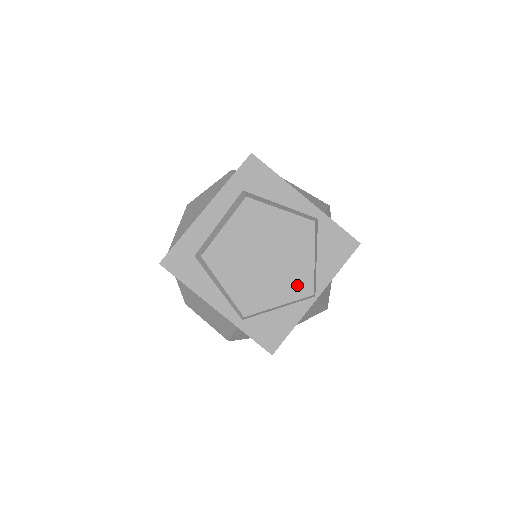
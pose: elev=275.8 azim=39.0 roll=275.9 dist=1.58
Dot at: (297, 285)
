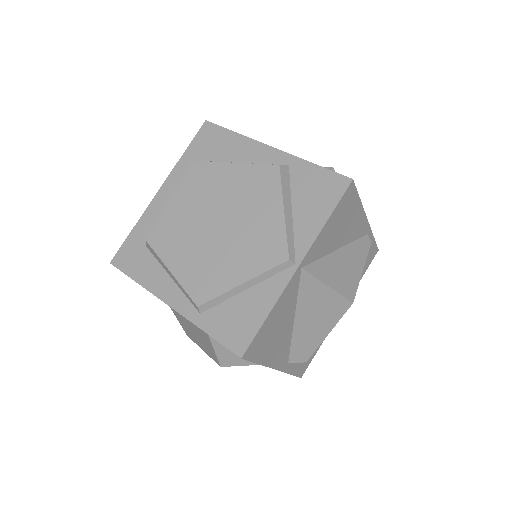
Dot at: (264, 251)
